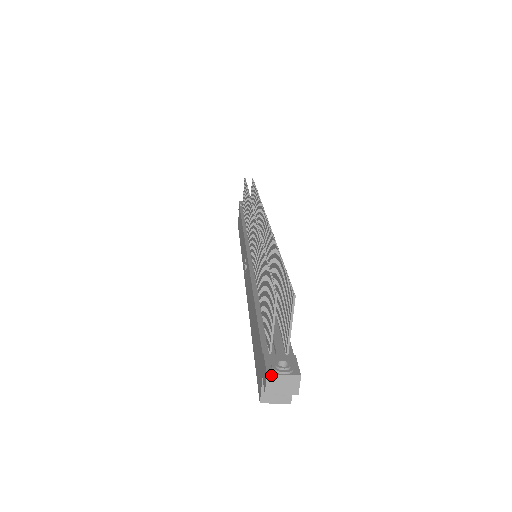
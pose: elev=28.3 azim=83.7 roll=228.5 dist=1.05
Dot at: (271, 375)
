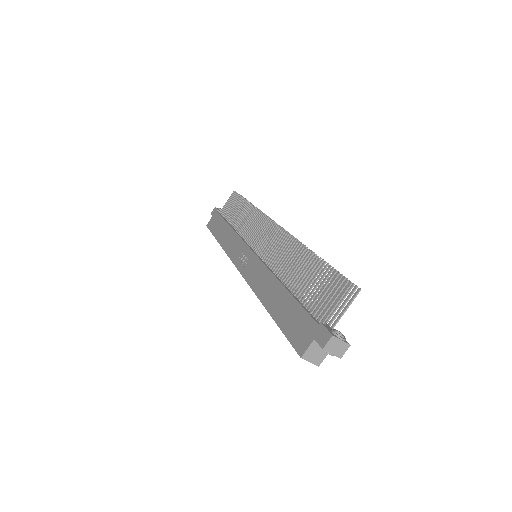
Dot at: (335, 337)
